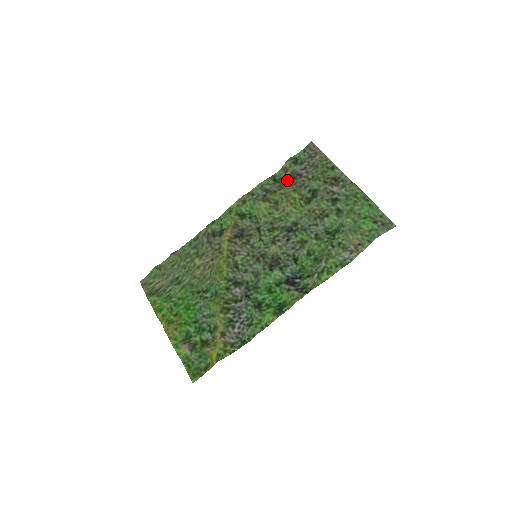
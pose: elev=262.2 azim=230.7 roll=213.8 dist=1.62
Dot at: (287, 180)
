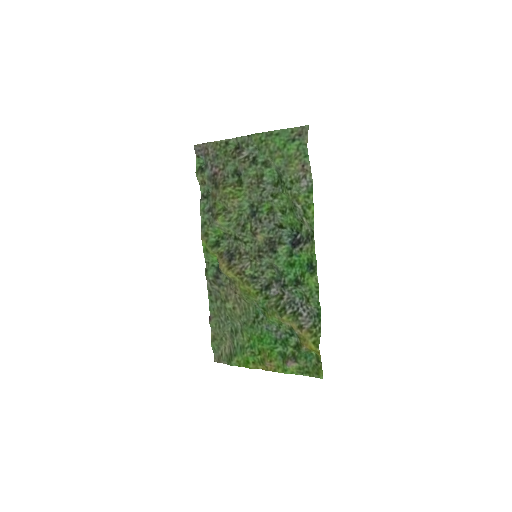
Dot at: (212, 187)
